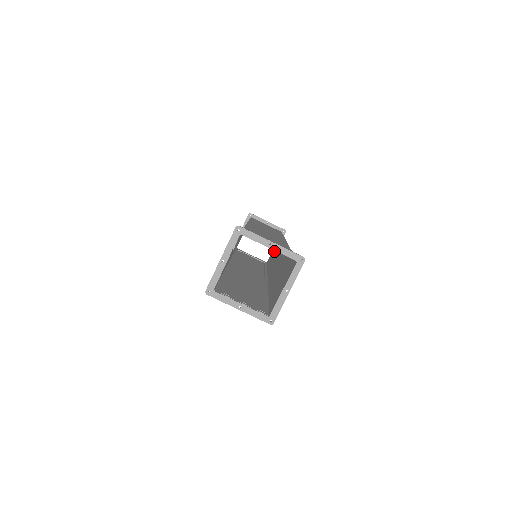
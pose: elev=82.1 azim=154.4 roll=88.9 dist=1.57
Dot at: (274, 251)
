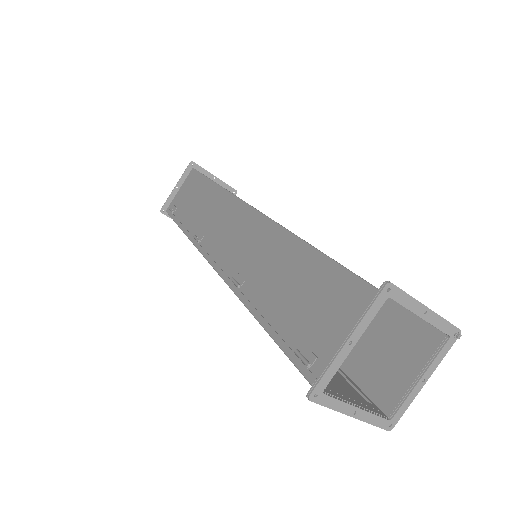
Dot at: occluded
